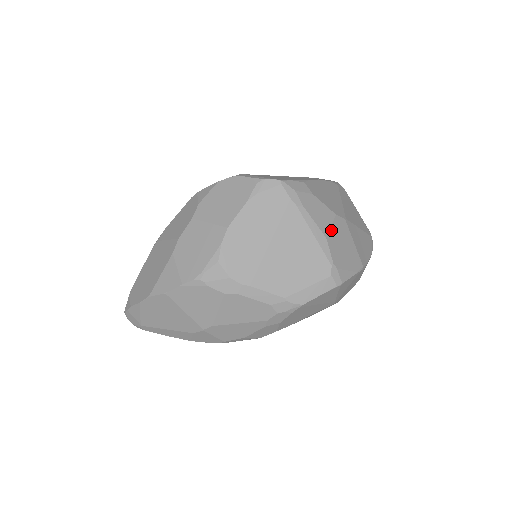
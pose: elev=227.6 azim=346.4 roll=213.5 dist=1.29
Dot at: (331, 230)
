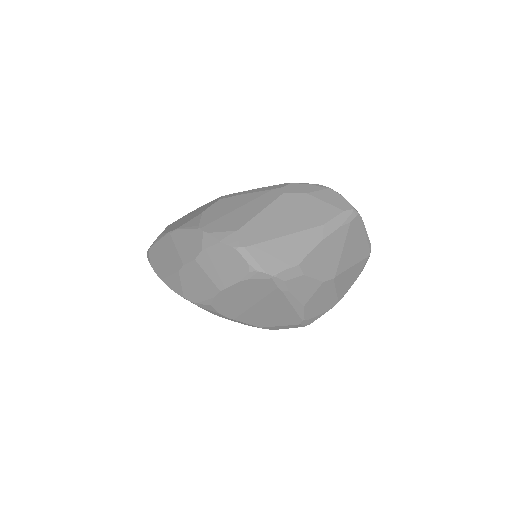
Dot at: (312, 297)
